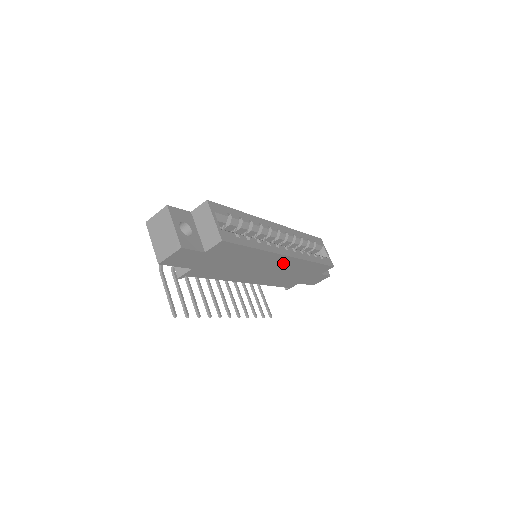
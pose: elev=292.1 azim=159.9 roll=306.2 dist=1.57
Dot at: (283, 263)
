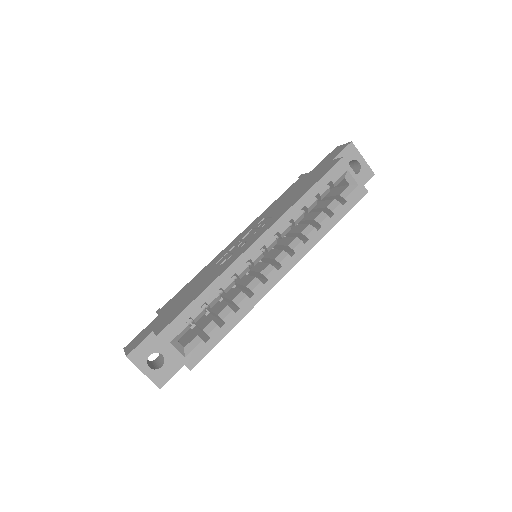
Dot at: occluded
